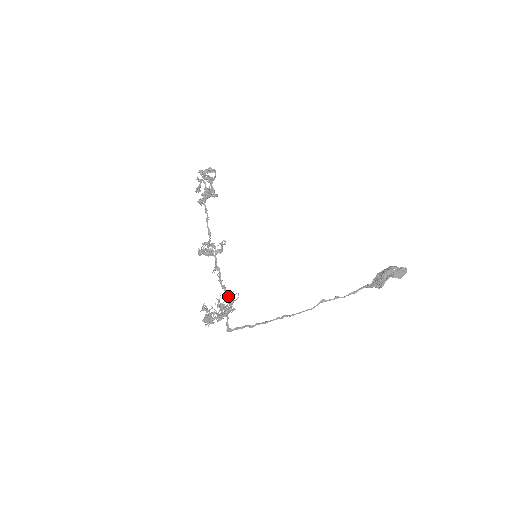
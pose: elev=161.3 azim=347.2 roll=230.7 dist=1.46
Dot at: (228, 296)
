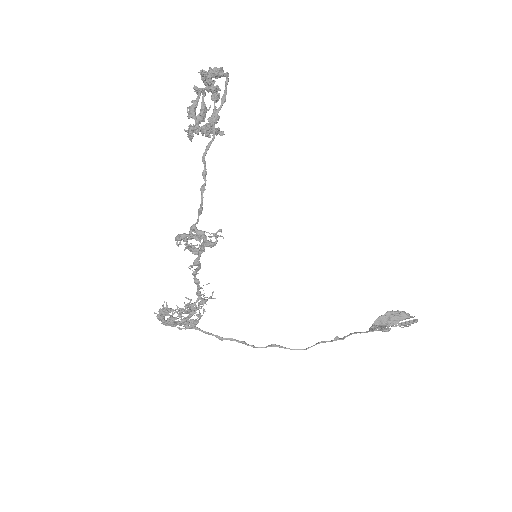
Dot at: (200, 293)
